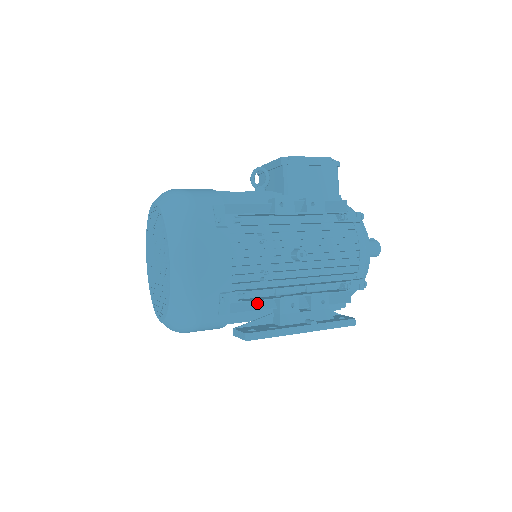
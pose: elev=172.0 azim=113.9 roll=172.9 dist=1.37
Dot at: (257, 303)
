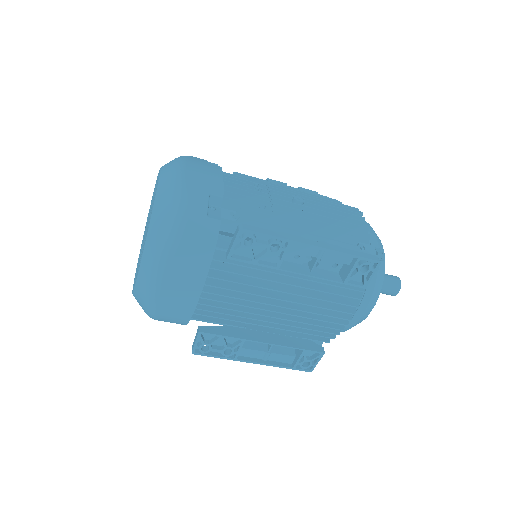
Dot at: occluded
